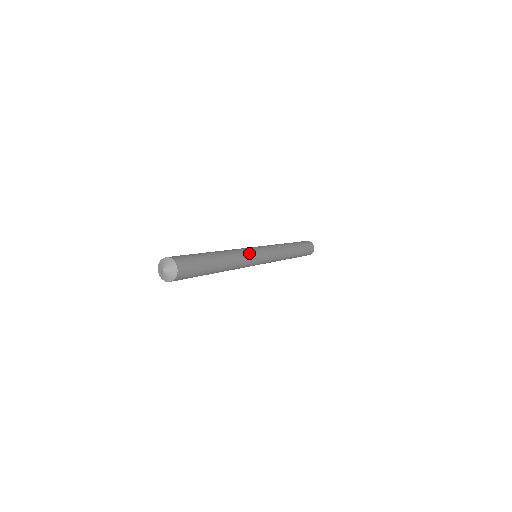
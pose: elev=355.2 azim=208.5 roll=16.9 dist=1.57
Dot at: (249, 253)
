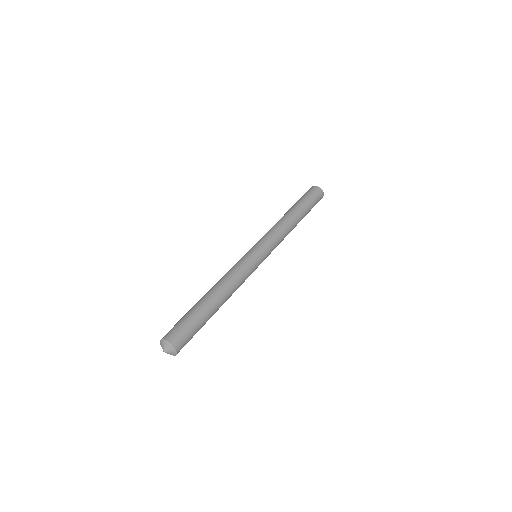
Dot at: (242, 266)
